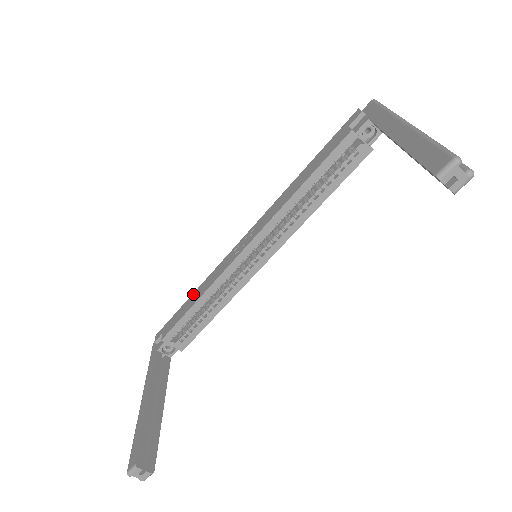
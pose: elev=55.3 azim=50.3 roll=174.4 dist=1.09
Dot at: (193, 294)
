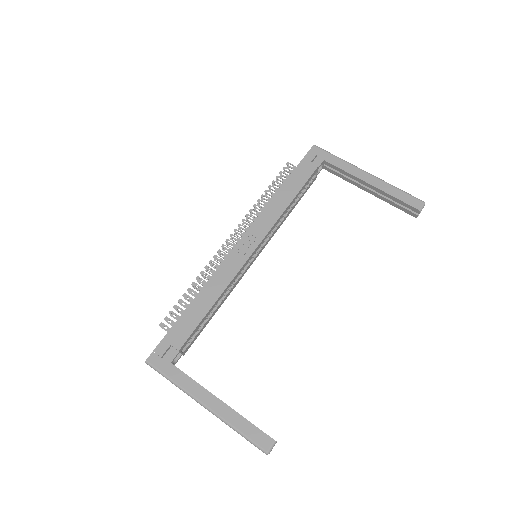
Dot at: (196, 299)
